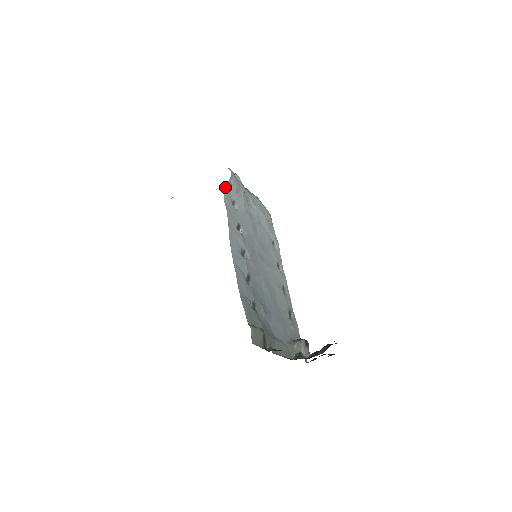
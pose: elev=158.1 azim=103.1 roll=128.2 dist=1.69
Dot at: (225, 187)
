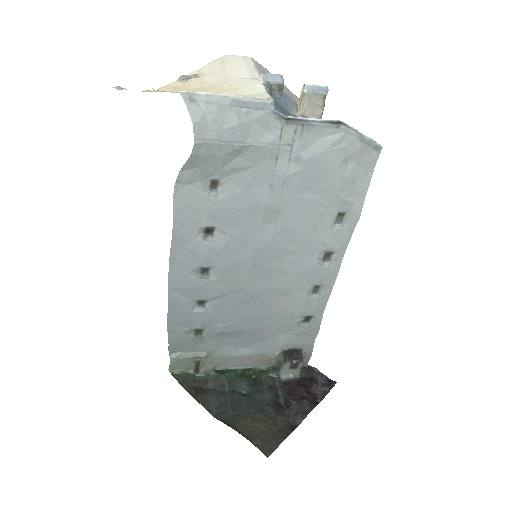
Dot at: (179, 171)
